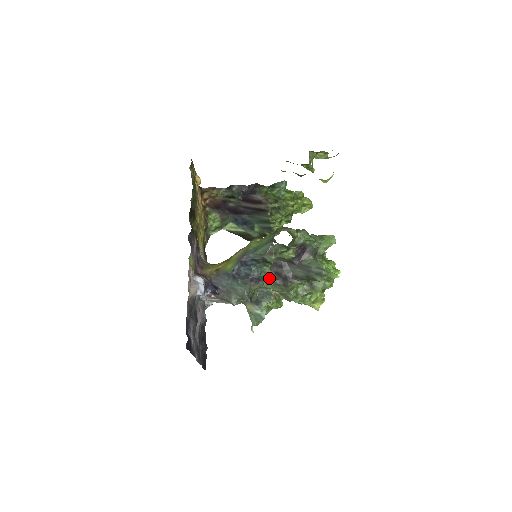
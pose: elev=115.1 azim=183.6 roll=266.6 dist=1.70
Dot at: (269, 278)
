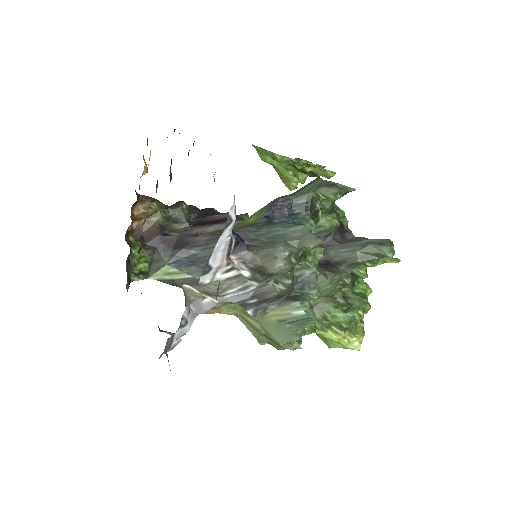
Dot at: occluded
